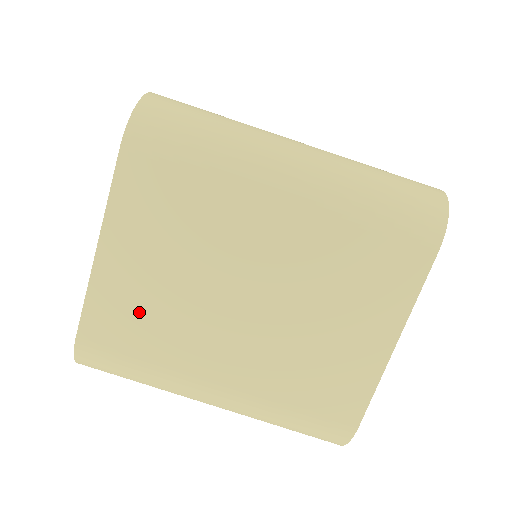
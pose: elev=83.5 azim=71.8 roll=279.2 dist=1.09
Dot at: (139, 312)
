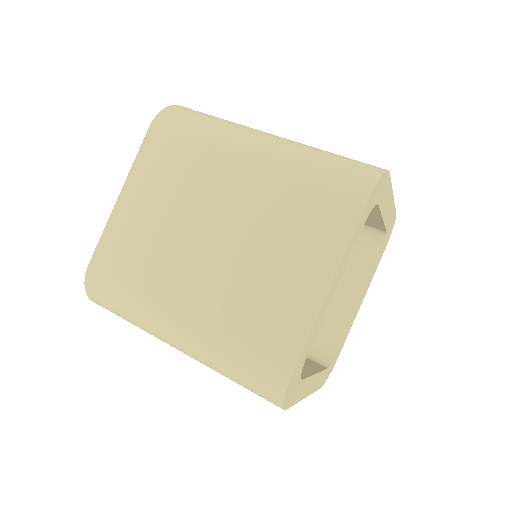
Dot at: occluded
